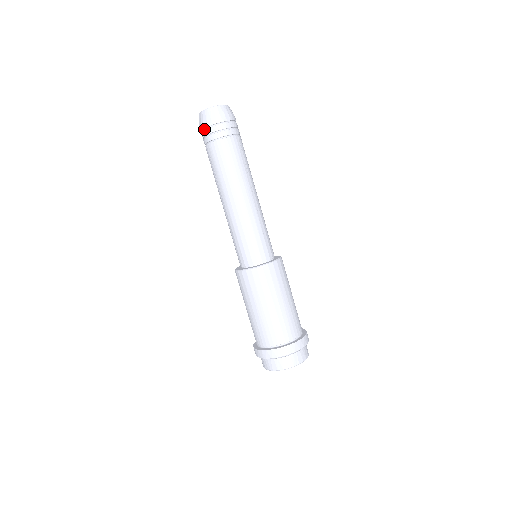
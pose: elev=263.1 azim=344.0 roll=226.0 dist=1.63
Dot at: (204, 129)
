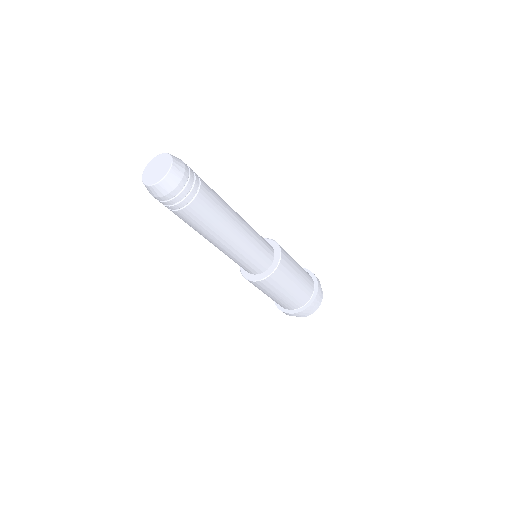
Dot at: (162, 200)
